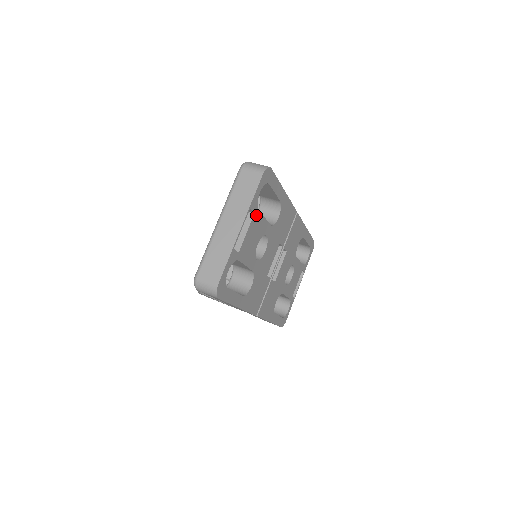
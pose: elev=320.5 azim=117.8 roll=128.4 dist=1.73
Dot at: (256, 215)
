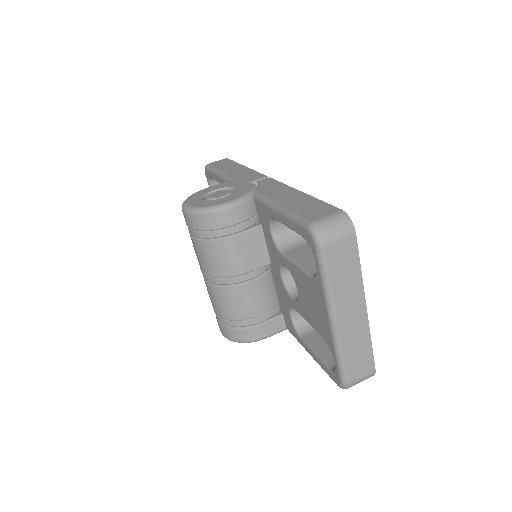
Dot at: occluded
